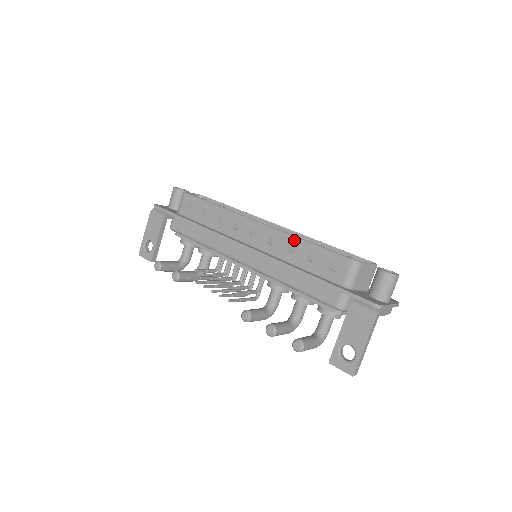
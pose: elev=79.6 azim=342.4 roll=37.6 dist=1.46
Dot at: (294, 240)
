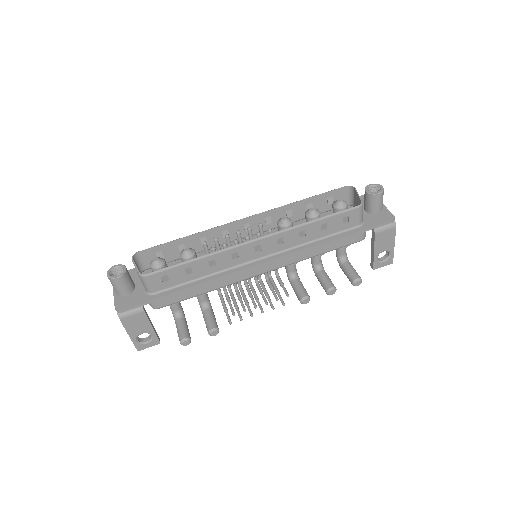
Dot at: (302, 228)
